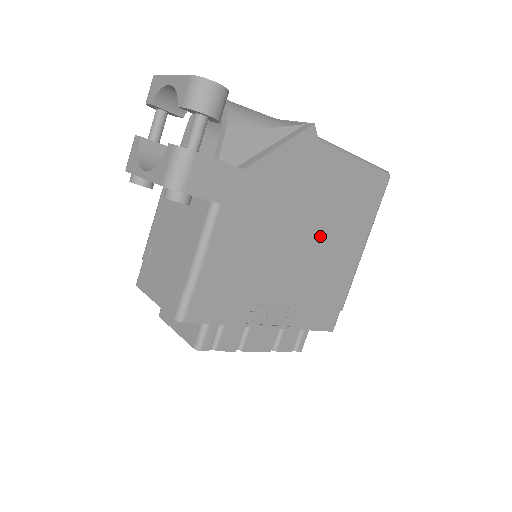
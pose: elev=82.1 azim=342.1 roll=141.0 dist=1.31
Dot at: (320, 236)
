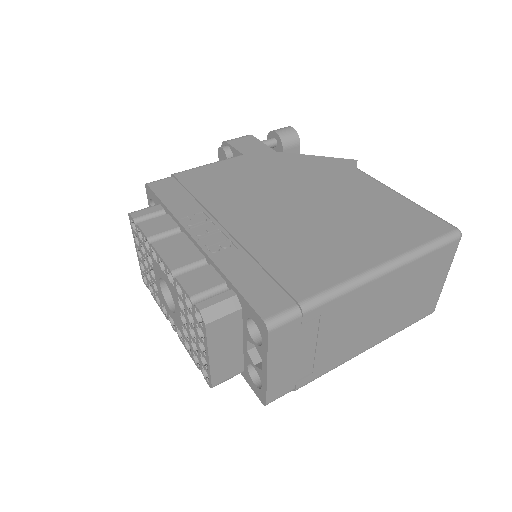
Dot at: (317, 215)
